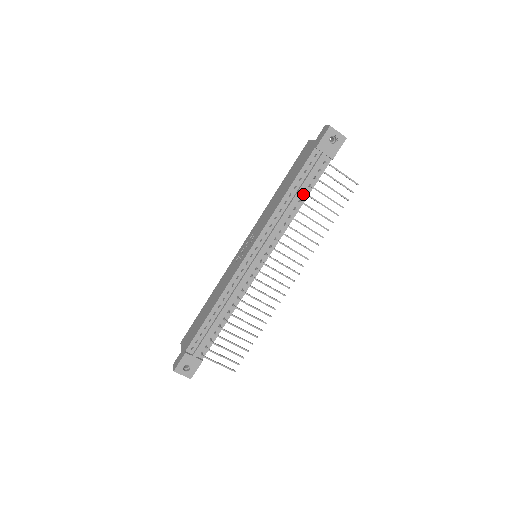
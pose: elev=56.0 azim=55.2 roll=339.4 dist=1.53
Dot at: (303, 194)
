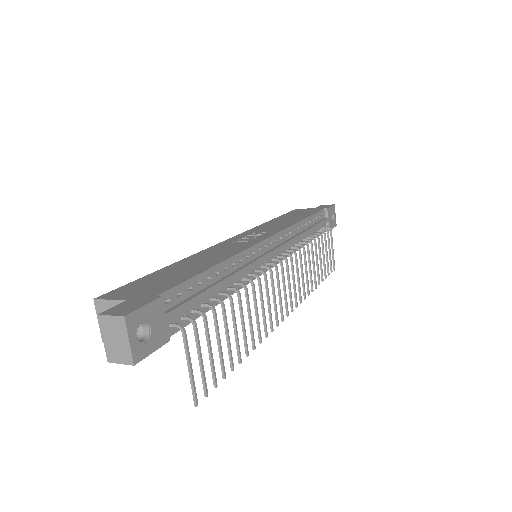
Dot at: (309, 236)
